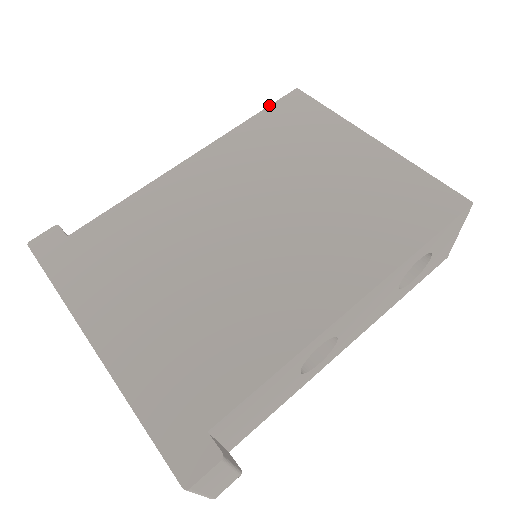
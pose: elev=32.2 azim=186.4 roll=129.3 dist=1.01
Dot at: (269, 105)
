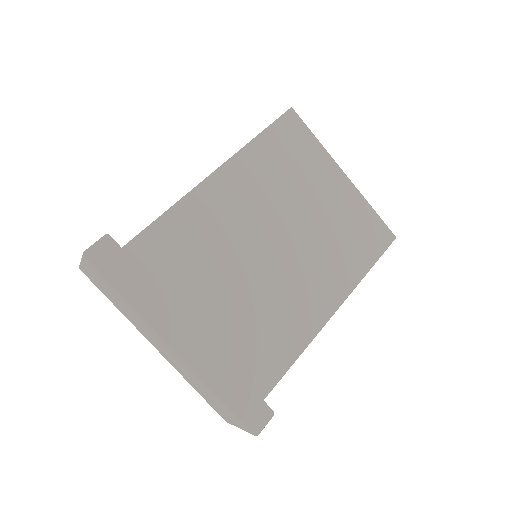
Dot at: occluded
